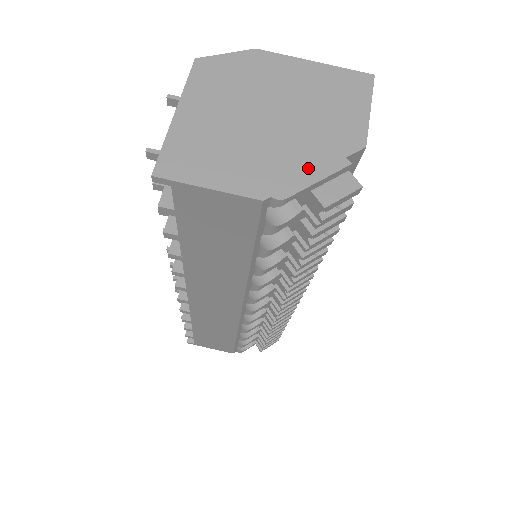
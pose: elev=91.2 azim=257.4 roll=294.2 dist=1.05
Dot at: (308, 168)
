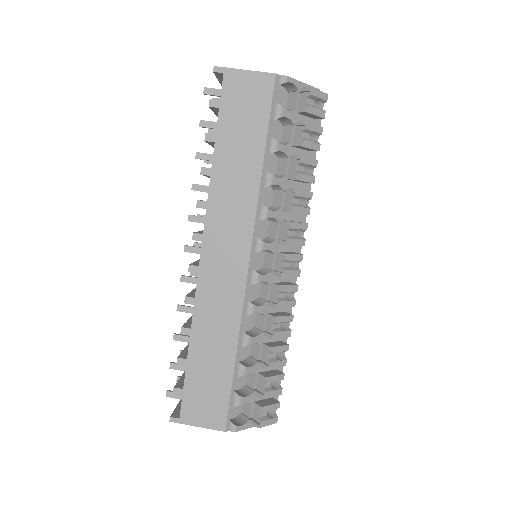
Dot at: occluded
